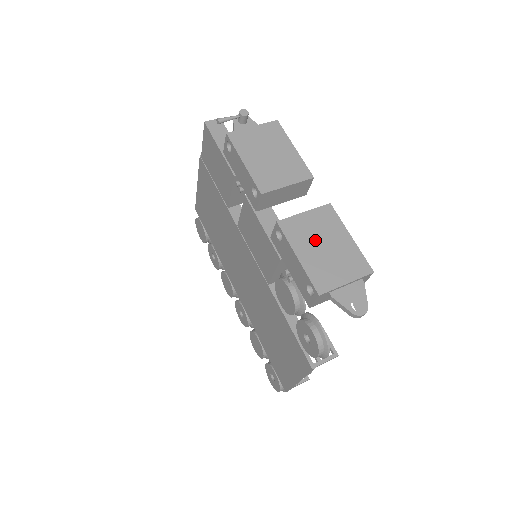
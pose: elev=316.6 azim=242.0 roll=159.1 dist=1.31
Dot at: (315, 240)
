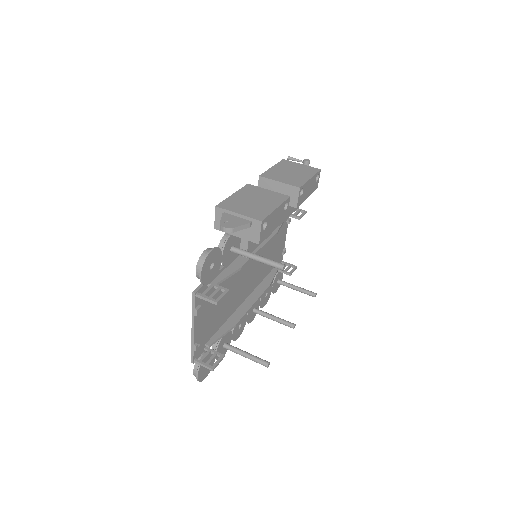
Dot at: (254, 197)
